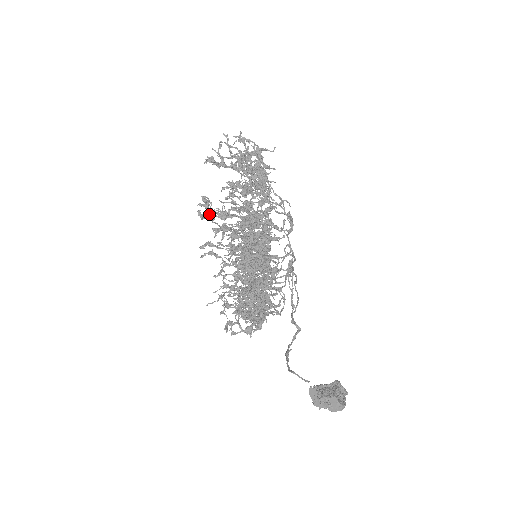
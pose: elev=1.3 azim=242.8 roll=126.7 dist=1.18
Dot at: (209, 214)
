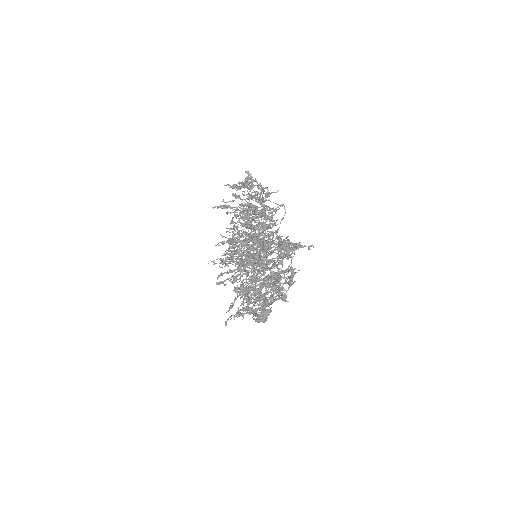
Dot at: occluded
